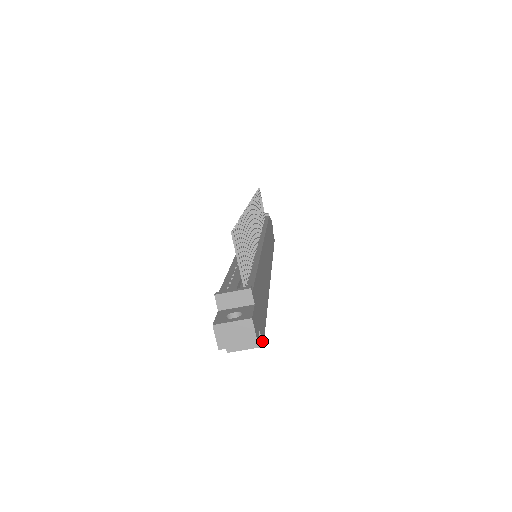
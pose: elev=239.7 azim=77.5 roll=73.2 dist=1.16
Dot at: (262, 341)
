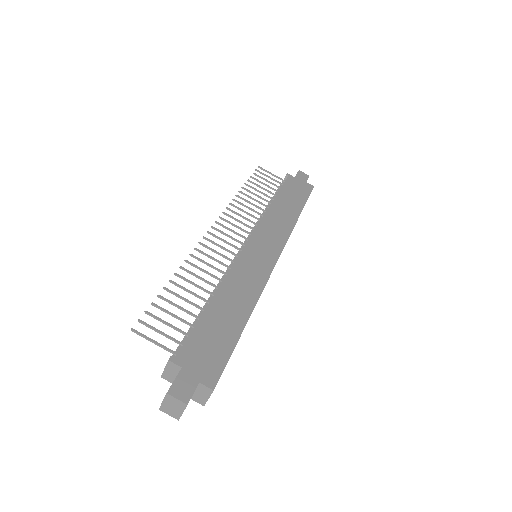
Dot at: (210, 387)
